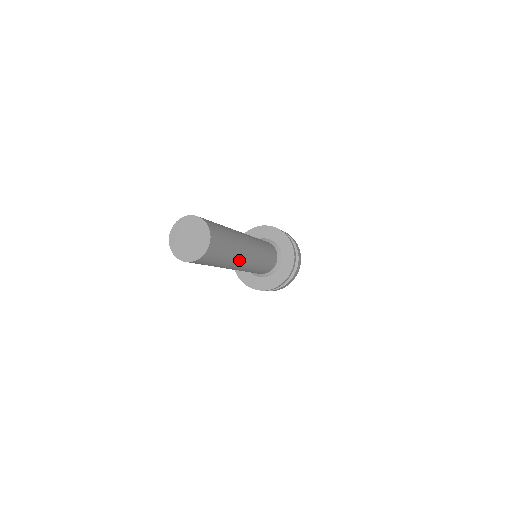
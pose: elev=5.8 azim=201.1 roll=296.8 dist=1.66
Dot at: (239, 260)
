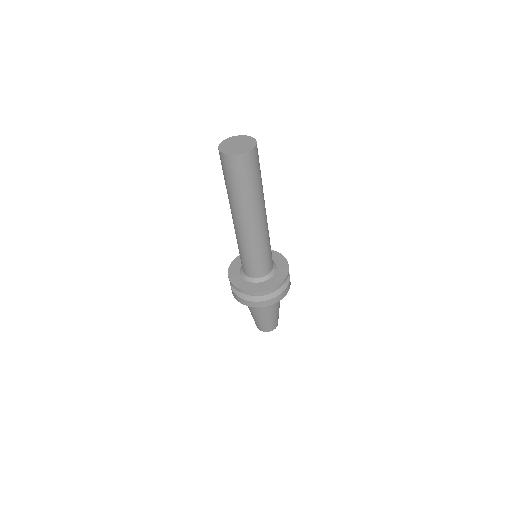
Dot at: (254, 210)
